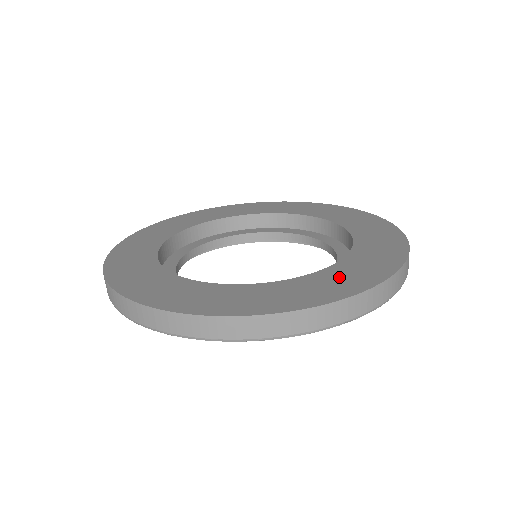
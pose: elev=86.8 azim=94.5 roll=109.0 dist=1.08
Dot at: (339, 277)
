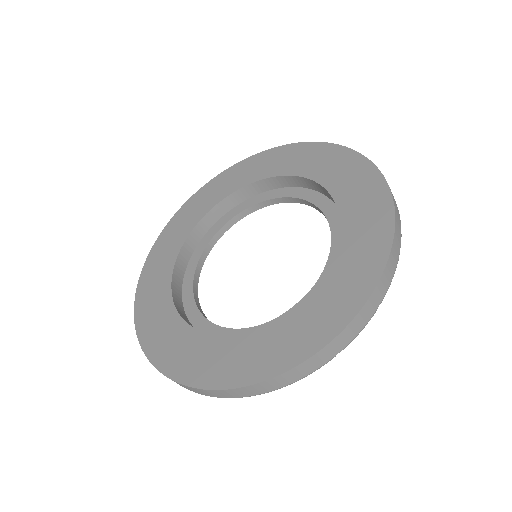
Dot at: (322, 305)
